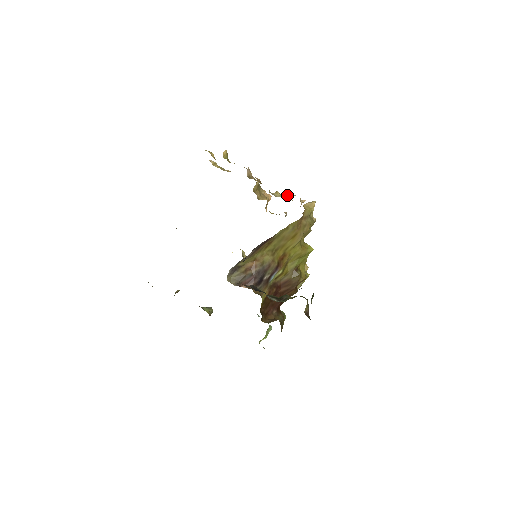
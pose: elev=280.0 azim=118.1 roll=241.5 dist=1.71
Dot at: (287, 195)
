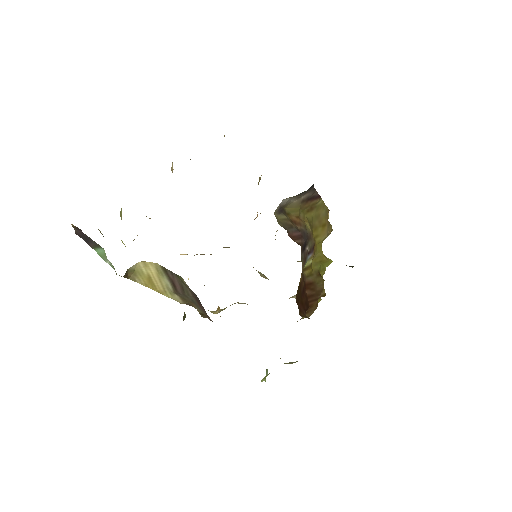
Dot at: occluded
